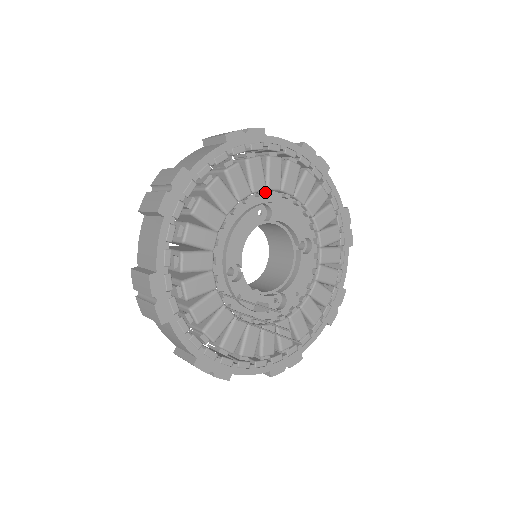
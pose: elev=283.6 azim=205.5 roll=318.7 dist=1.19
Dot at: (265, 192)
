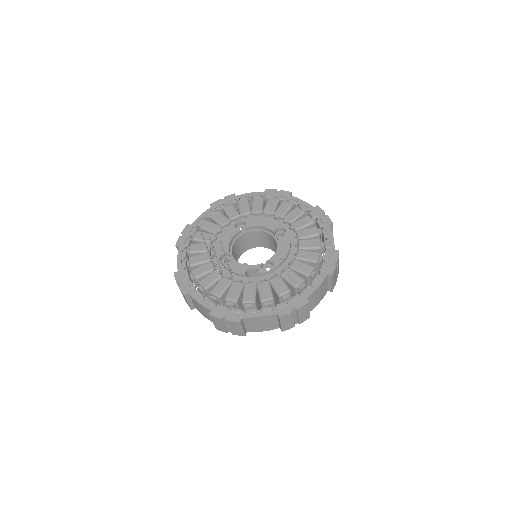
Dot at: (242, 218)
